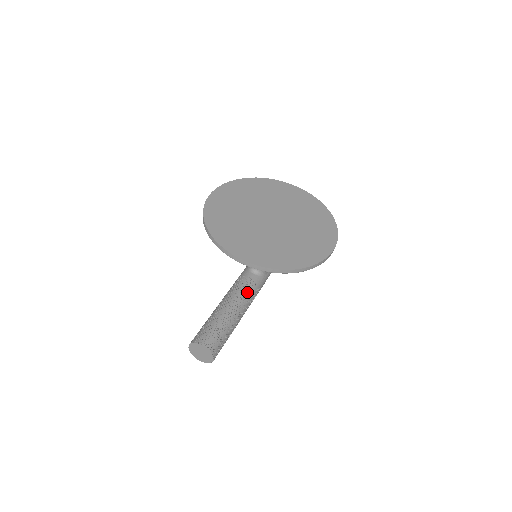
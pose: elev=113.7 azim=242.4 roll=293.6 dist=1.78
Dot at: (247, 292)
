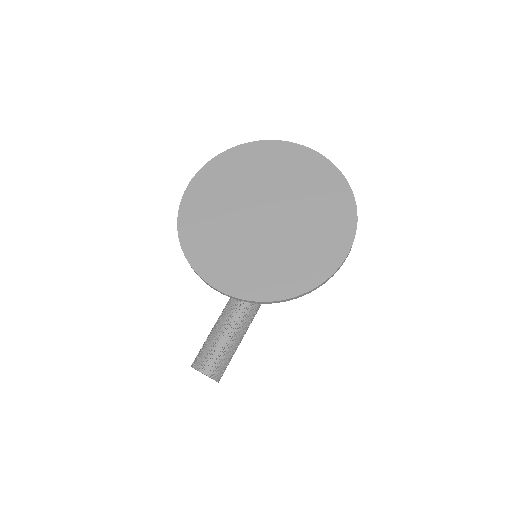
Dot at: occluded
